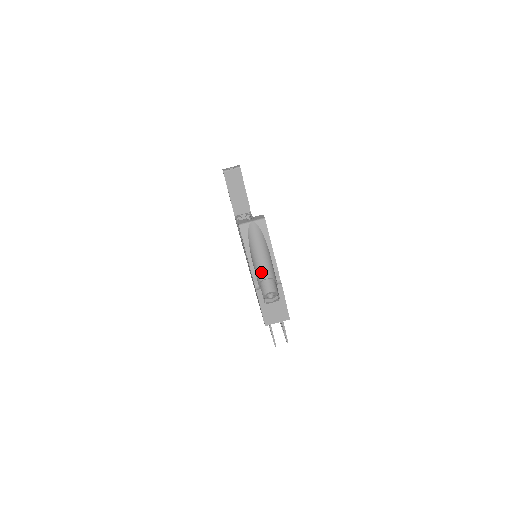
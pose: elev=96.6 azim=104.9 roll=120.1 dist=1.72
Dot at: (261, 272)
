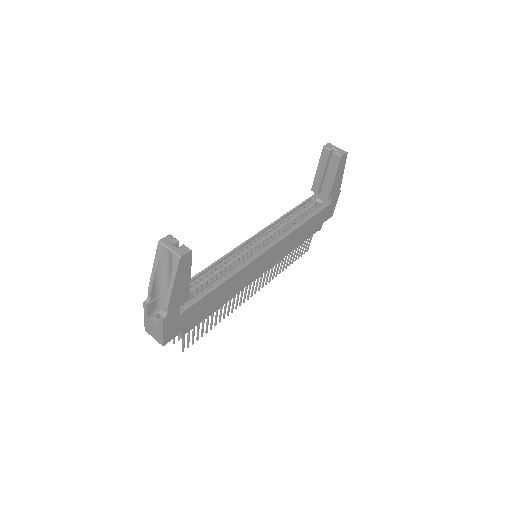
Dot at: (166, 291)
